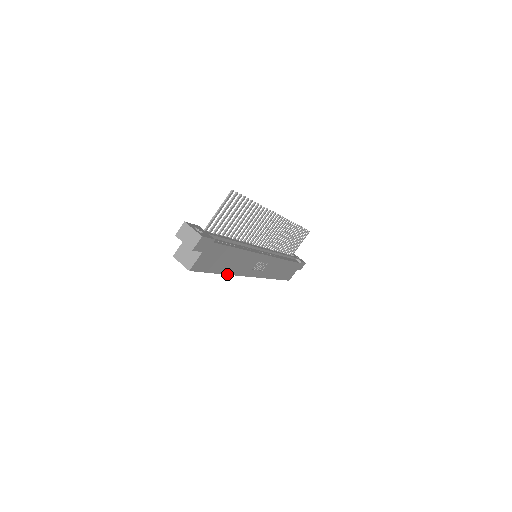
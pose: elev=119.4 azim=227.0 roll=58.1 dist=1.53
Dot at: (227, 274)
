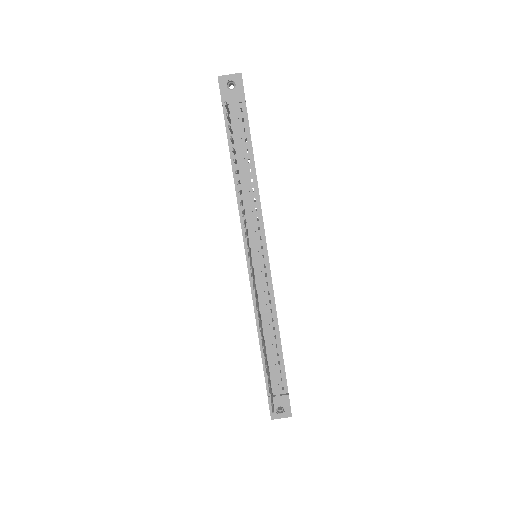
Dot at: occluded
